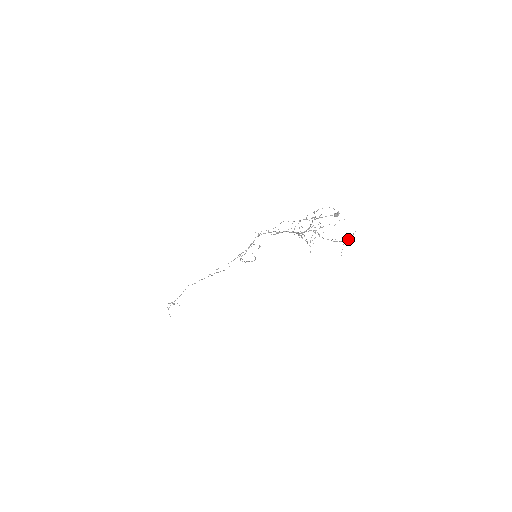
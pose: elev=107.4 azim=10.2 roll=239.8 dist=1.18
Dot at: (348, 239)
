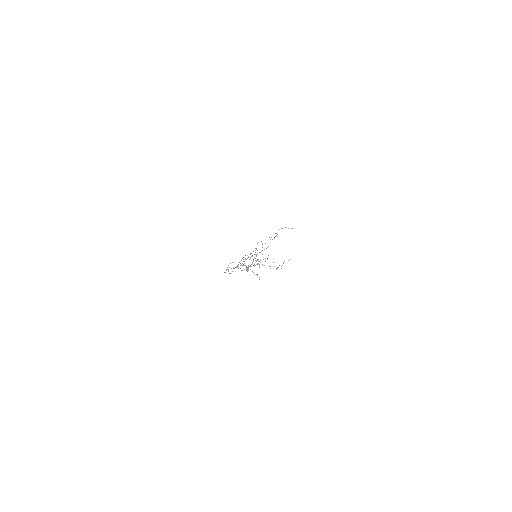
Dot at: (288, 260)
